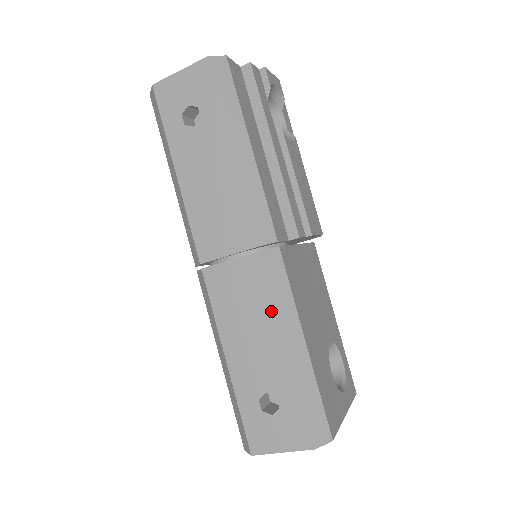
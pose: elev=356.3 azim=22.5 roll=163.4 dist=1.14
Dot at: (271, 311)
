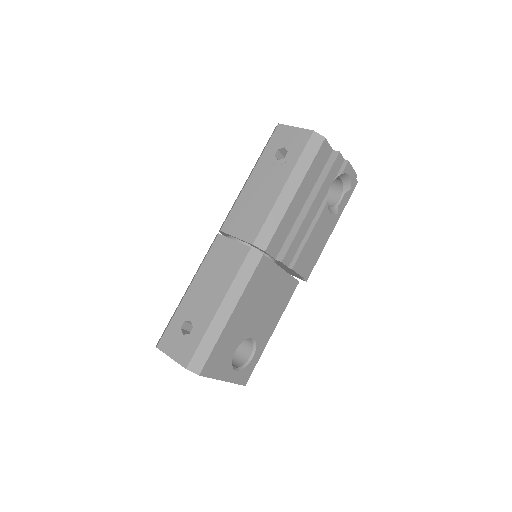
Dot at: (229, 282)
